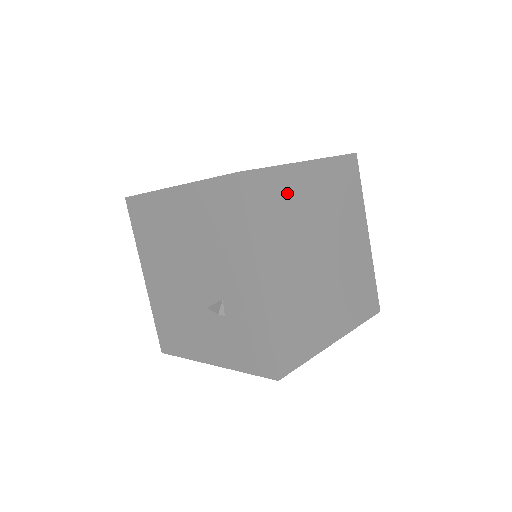
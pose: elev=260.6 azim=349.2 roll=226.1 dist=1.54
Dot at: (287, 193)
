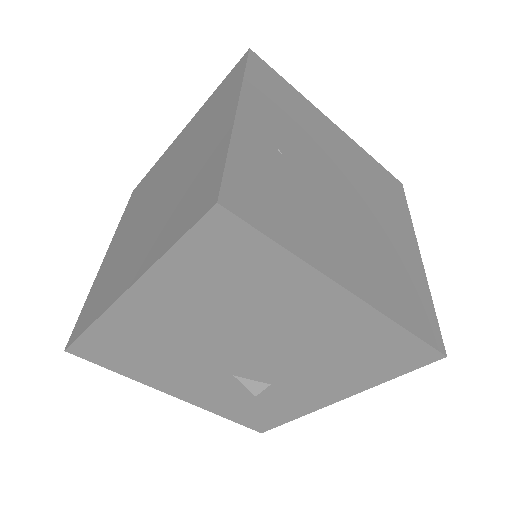
Dot at: occluded
